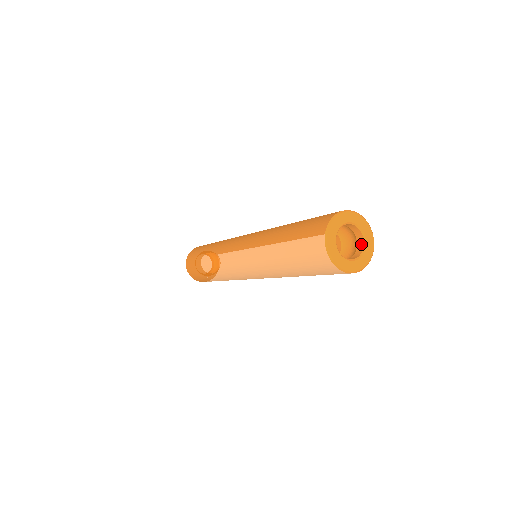
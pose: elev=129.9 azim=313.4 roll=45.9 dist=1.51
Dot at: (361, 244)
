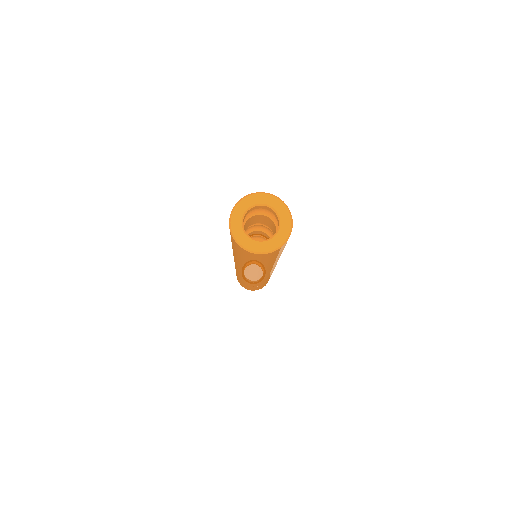
Dot at: (275, 233)
